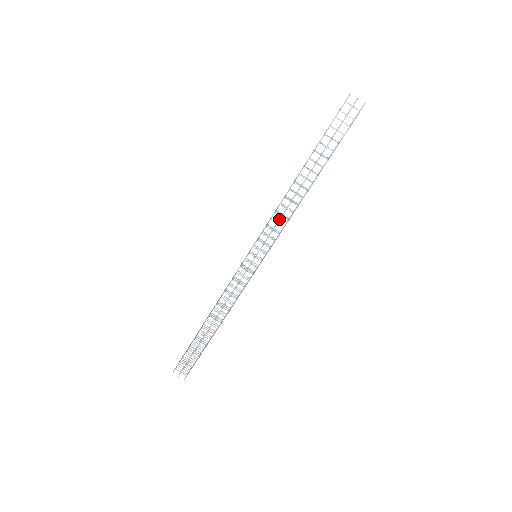
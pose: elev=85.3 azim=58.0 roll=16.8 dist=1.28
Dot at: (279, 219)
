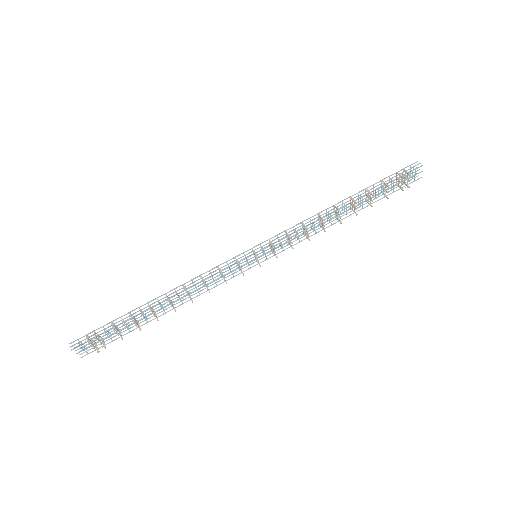
Dot at: (303, 234)
